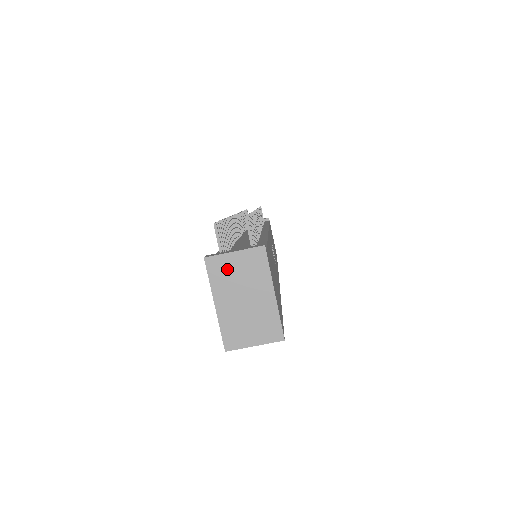
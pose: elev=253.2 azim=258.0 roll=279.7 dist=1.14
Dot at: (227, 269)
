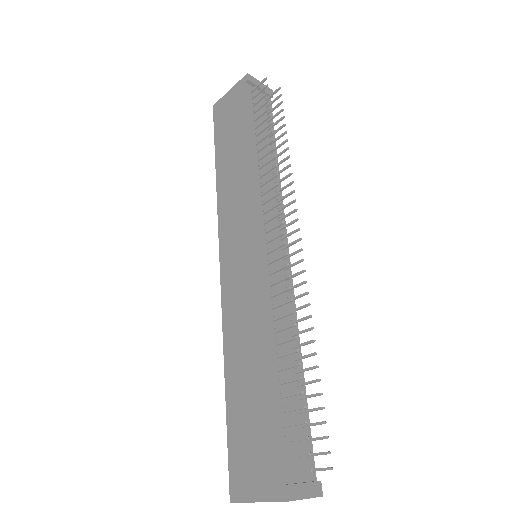
Dot at: occluded
